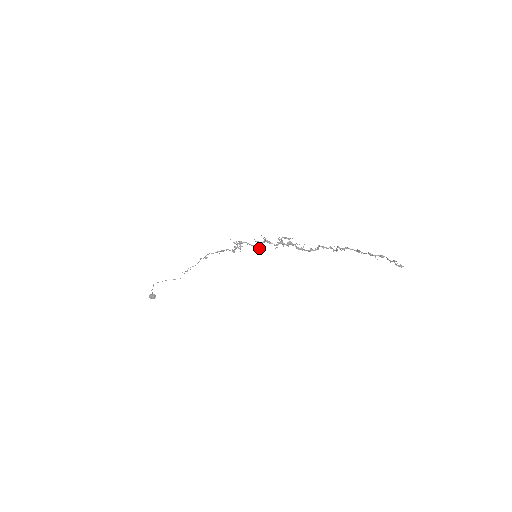
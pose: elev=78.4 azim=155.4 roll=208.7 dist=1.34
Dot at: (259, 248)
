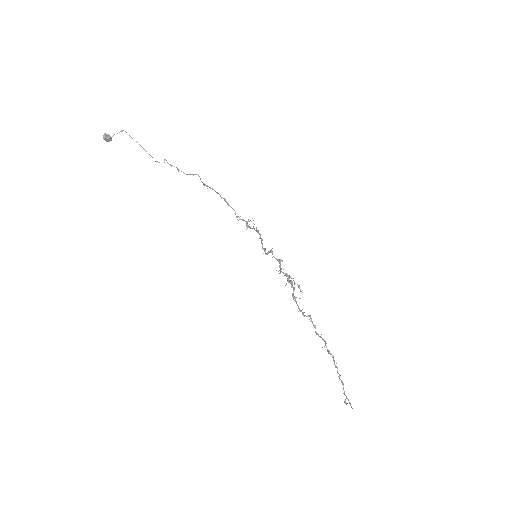
Dot at: occluded
